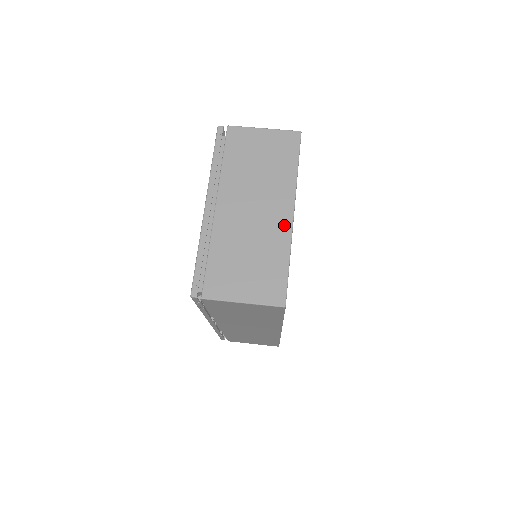
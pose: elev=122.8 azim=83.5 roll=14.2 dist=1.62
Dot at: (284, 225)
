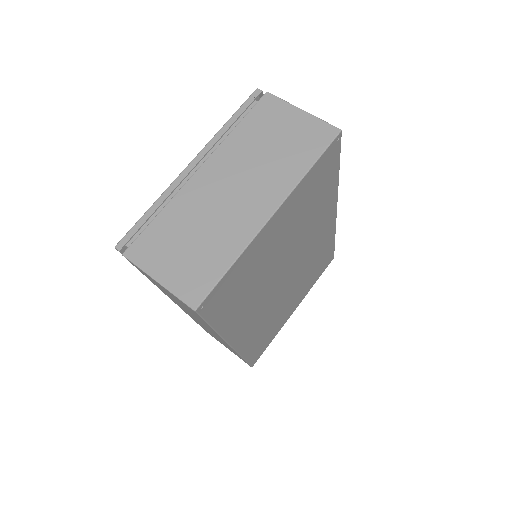
Dot at: (253, 222)
